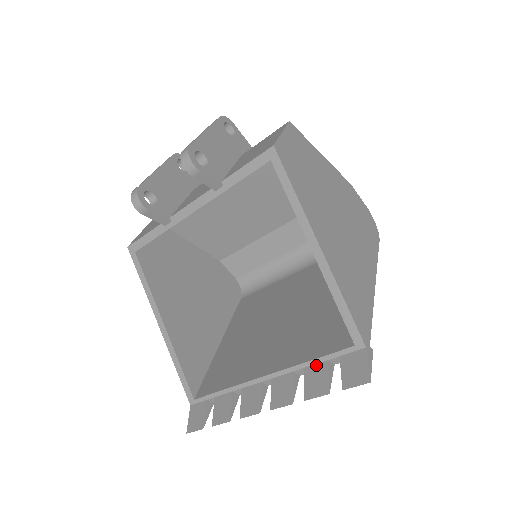
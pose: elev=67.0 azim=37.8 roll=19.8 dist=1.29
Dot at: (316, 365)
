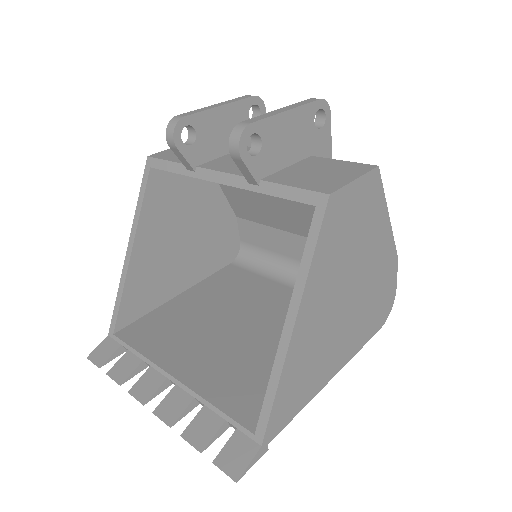
Dot at: (214, 414)
